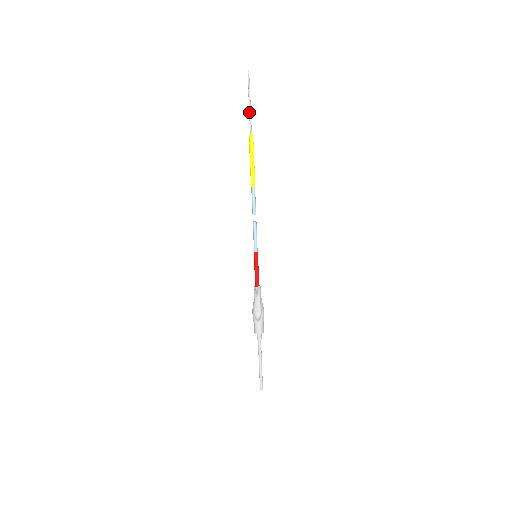
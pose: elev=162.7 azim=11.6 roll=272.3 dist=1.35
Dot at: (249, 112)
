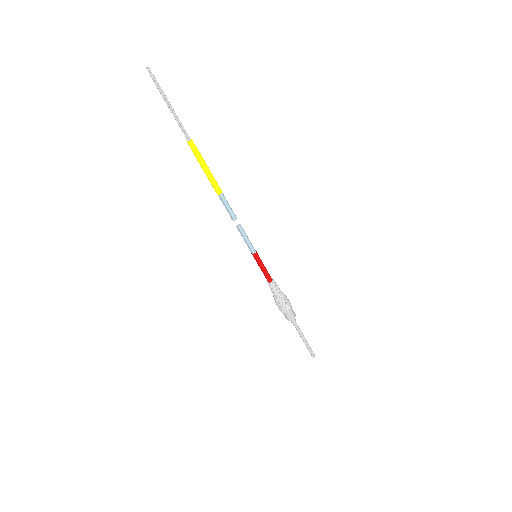
Dot at: (175, 117)
